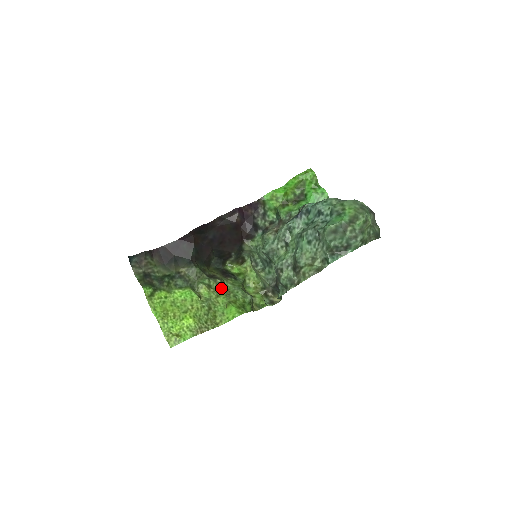
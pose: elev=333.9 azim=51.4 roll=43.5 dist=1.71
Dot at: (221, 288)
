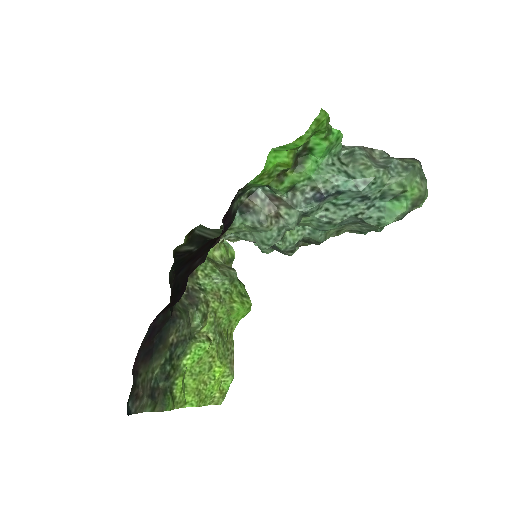
Dot at: (210, 301)
